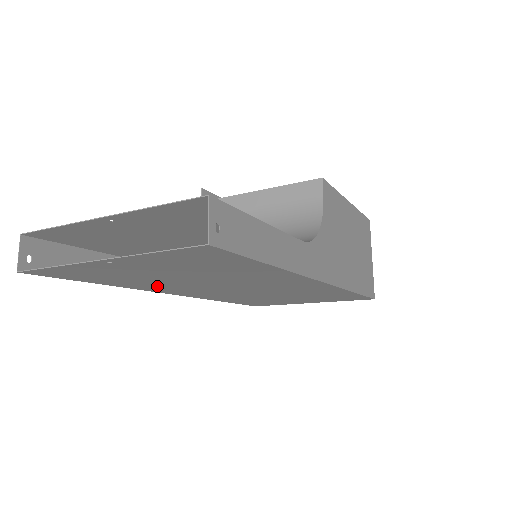
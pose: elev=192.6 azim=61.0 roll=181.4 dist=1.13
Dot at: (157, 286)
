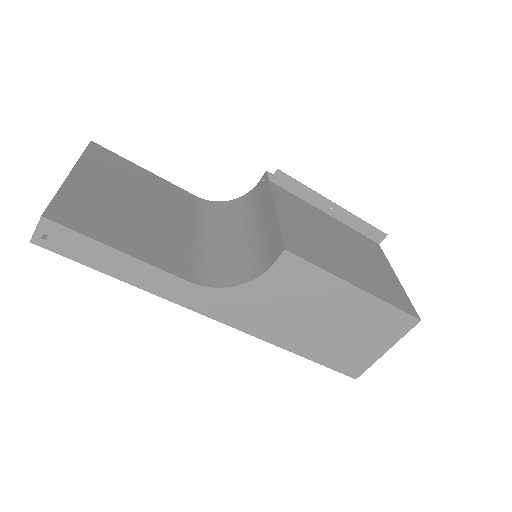
Dot at: occluded
